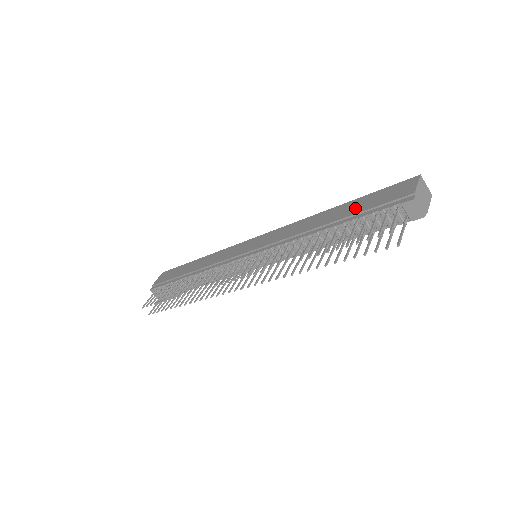
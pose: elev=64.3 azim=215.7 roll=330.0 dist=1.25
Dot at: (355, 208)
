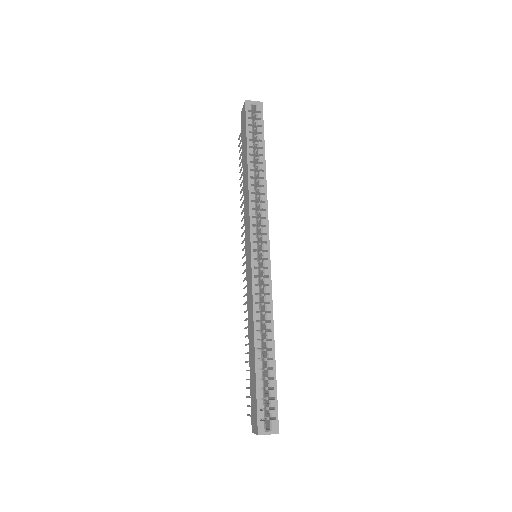
Dot at: (251, 375)
